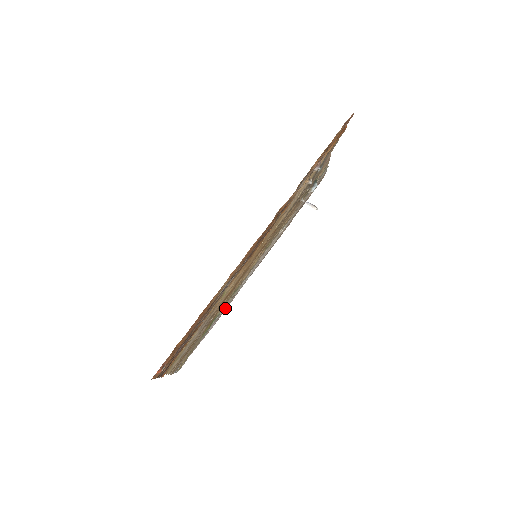
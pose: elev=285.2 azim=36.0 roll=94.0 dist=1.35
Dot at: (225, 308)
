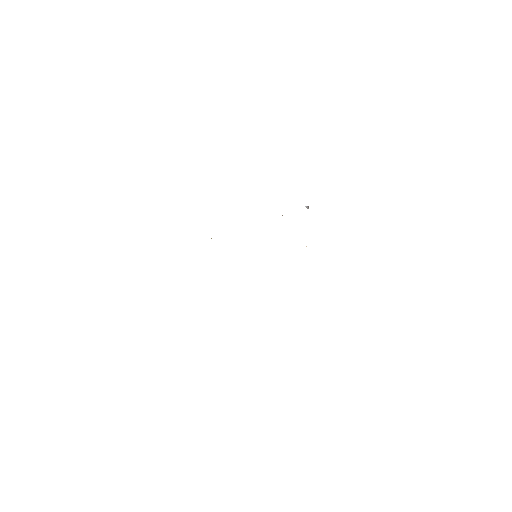
Dot at: occluded
